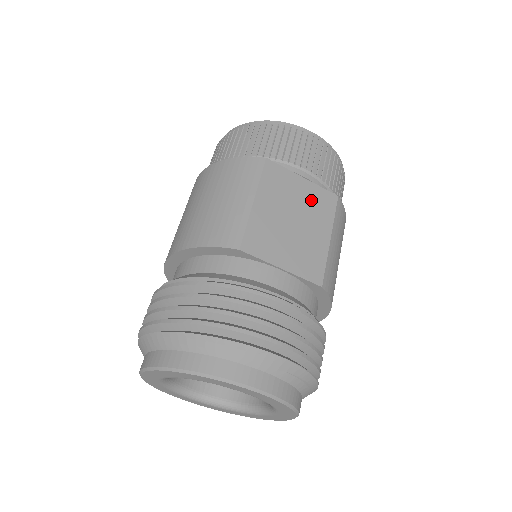
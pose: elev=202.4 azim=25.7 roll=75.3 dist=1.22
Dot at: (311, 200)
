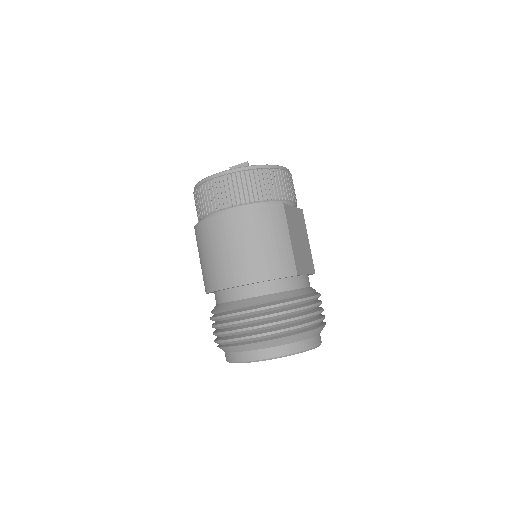
Dot at: (299, 221)
